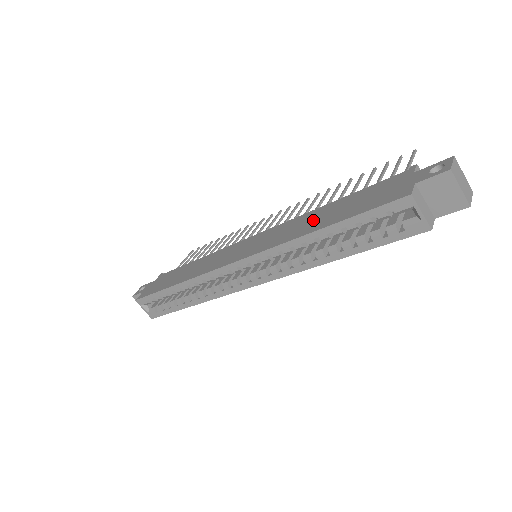
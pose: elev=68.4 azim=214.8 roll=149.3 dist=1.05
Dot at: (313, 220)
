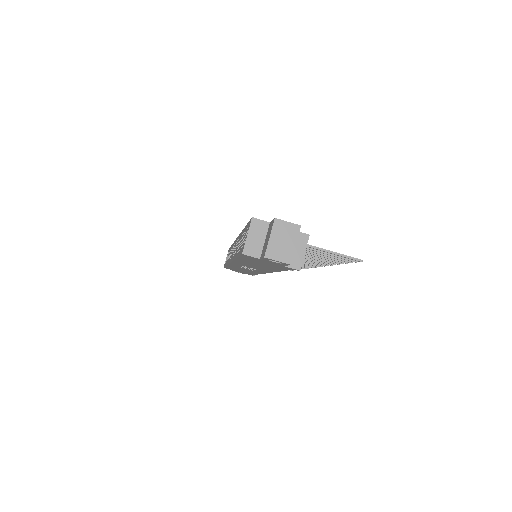
Dot at: occluded
